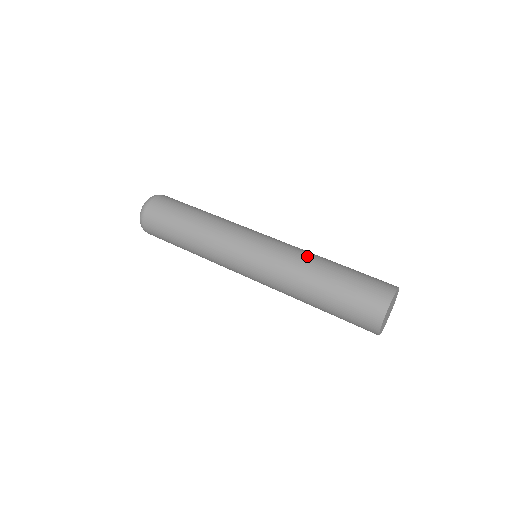
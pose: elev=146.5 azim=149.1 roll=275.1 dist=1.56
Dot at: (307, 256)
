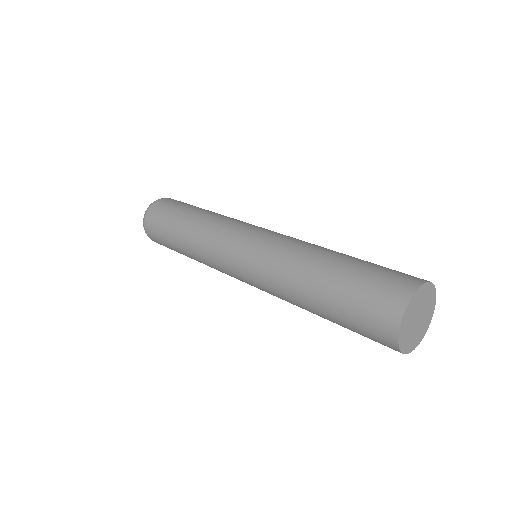
Dot at: (313, 245)
